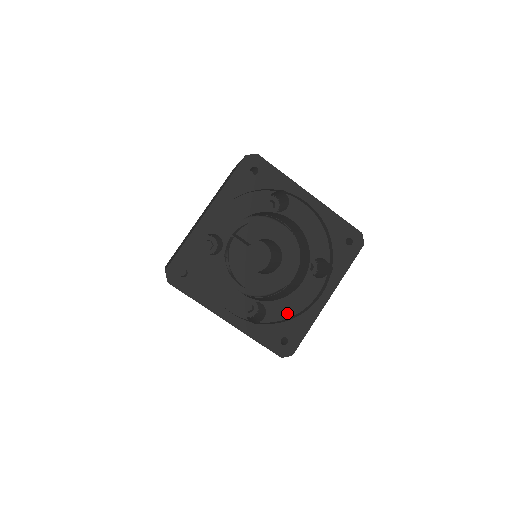
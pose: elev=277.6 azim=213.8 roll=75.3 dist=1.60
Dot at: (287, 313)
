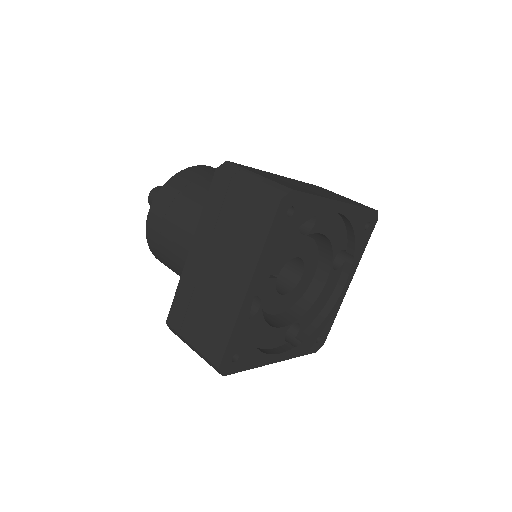
Dot at: (315, 314)
